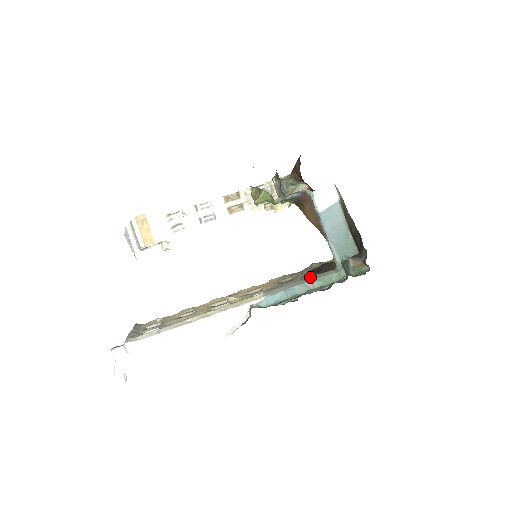
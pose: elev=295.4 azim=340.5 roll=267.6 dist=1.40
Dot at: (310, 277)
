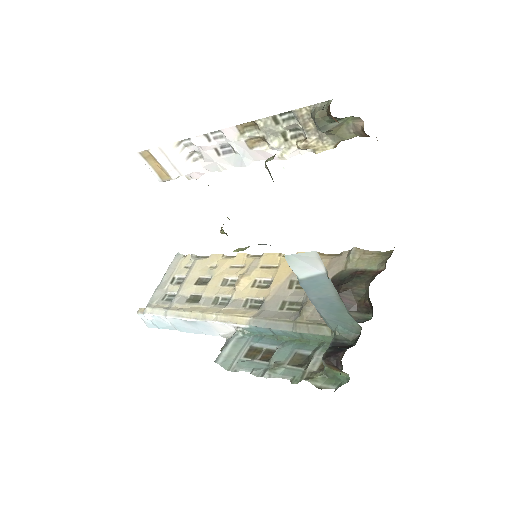
Dot at: (302, 322)
